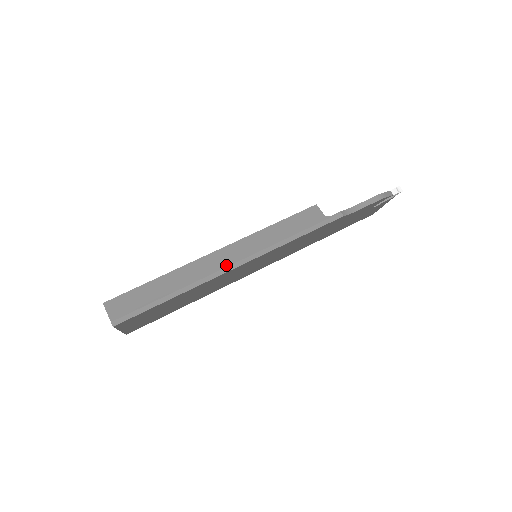
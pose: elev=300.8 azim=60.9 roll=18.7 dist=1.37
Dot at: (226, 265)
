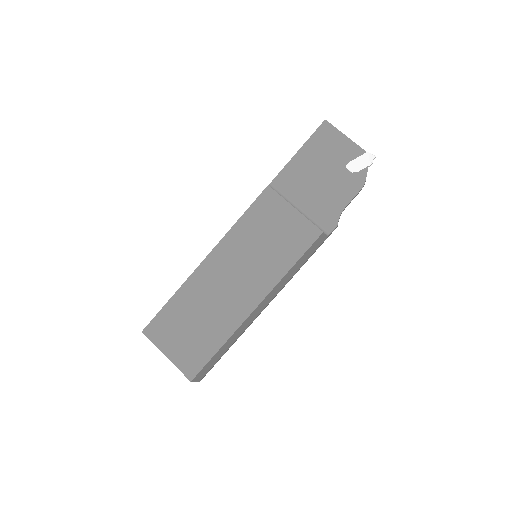
Dot at: (262, 310)
